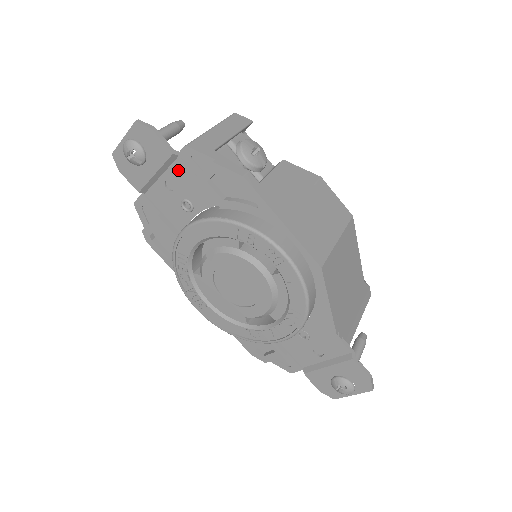
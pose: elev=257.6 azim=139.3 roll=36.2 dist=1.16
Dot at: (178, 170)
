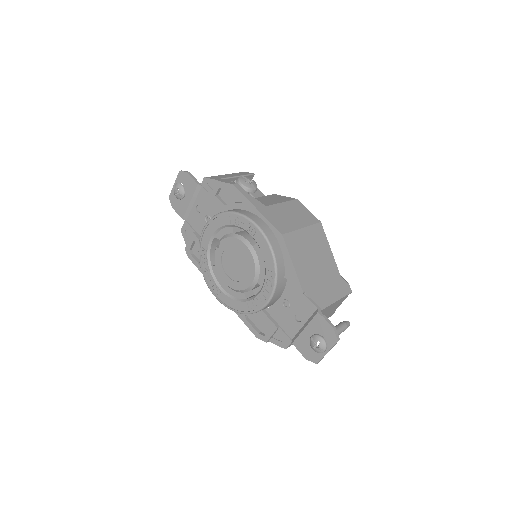
Dot at: (202, 196)
